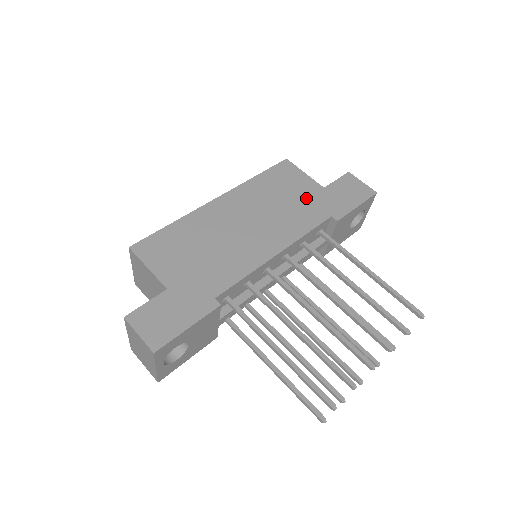
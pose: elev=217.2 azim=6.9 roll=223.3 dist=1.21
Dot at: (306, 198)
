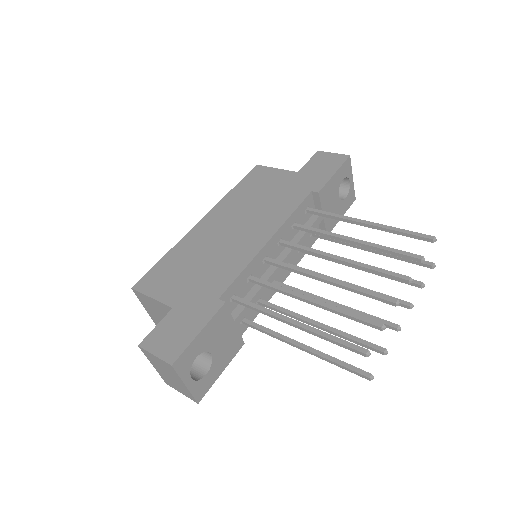
Dot at: (283, 187)
